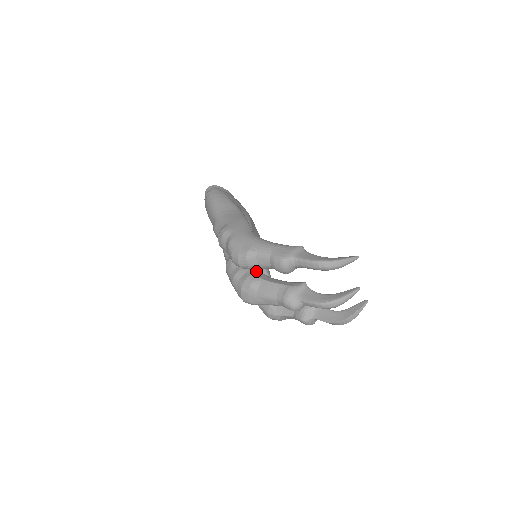
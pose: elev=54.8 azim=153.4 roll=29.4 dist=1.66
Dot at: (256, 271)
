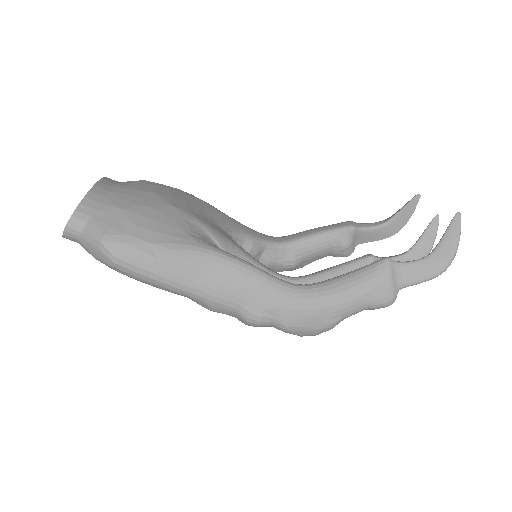
Dot at: occluded
